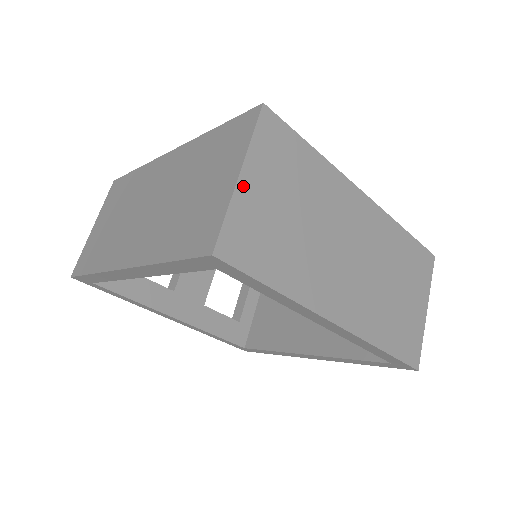
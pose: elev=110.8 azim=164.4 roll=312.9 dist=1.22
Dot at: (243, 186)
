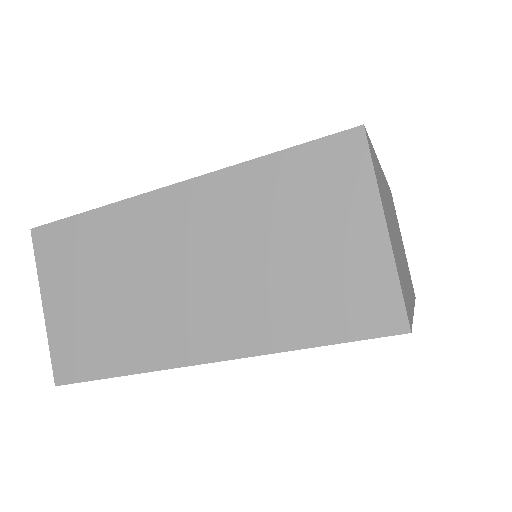
Dot at: (390, 238)
